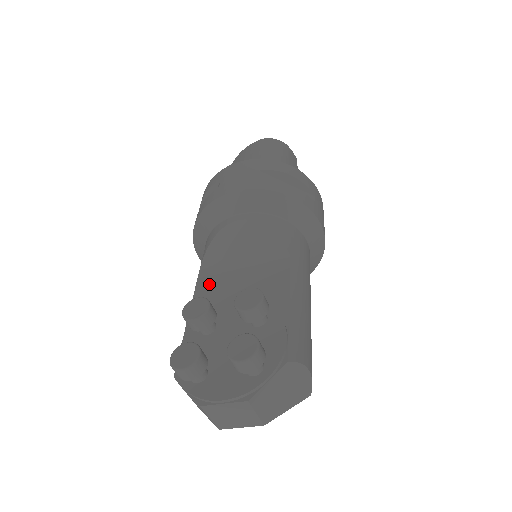
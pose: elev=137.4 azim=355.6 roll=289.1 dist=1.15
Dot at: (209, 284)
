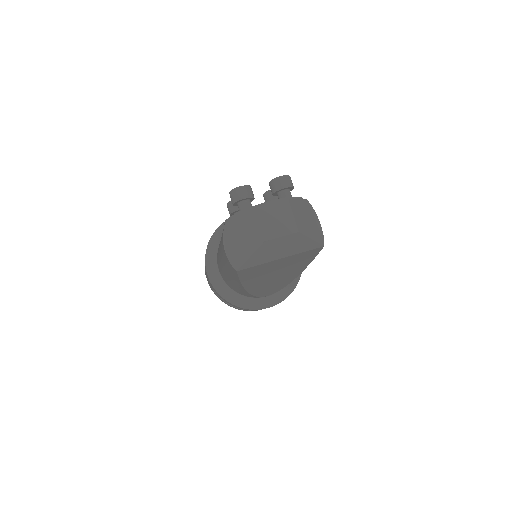
Dot at: occluded
